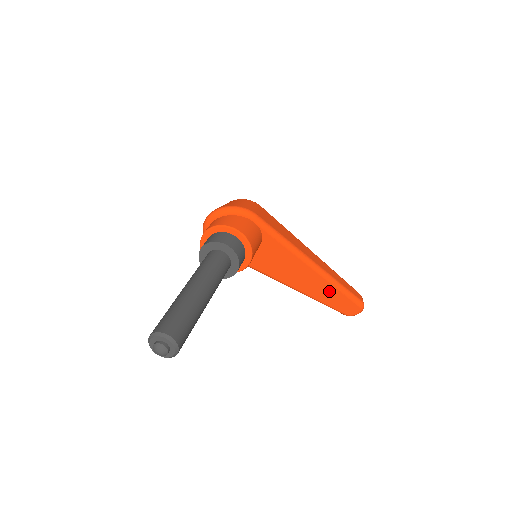
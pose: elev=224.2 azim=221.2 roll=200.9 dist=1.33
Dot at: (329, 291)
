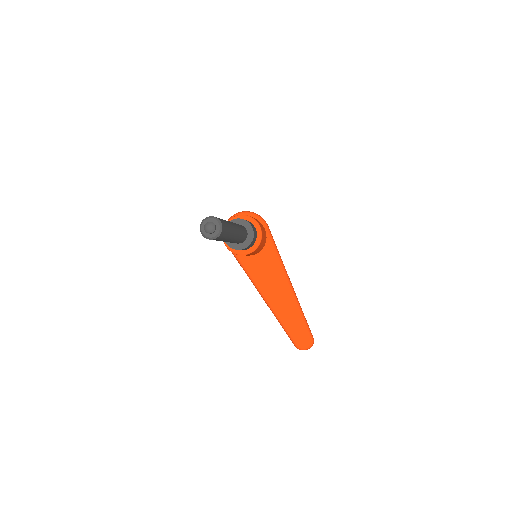
Dot at: (293, 315)
